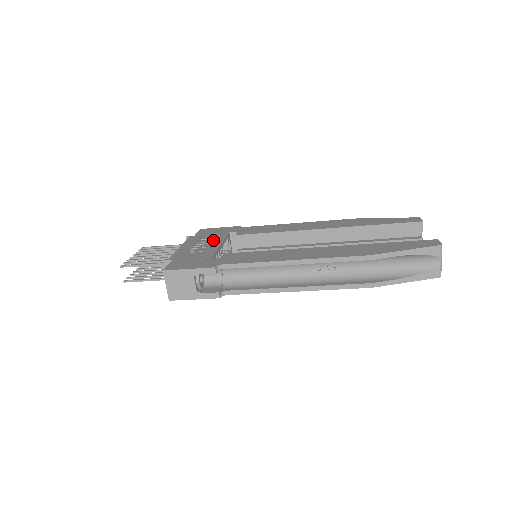
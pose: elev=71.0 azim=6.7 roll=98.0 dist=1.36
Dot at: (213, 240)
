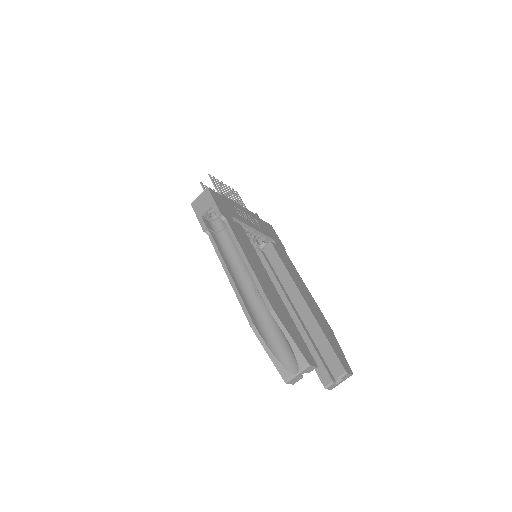
Dot at: (258, 226)
